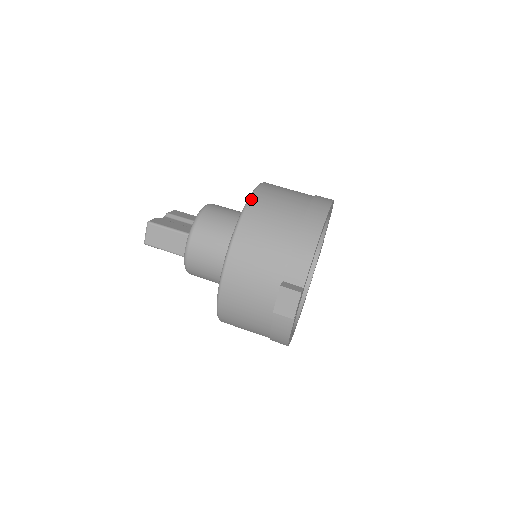
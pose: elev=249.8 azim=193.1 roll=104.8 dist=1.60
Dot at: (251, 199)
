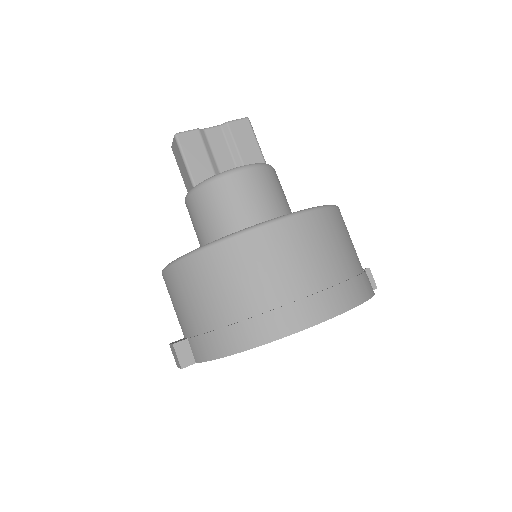
Dot at: (227, 241)
